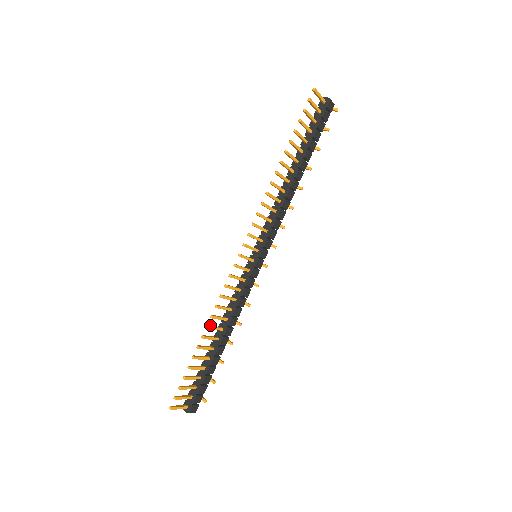
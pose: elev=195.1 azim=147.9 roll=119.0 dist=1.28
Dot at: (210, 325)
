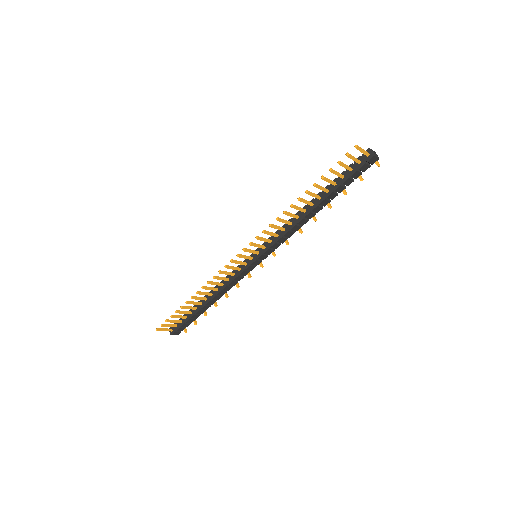
Dot at: occluded
